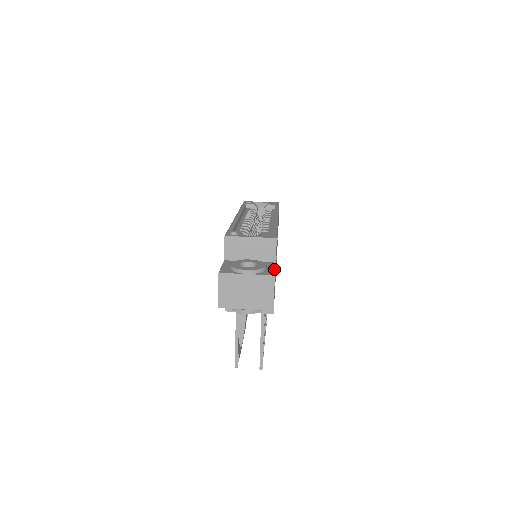
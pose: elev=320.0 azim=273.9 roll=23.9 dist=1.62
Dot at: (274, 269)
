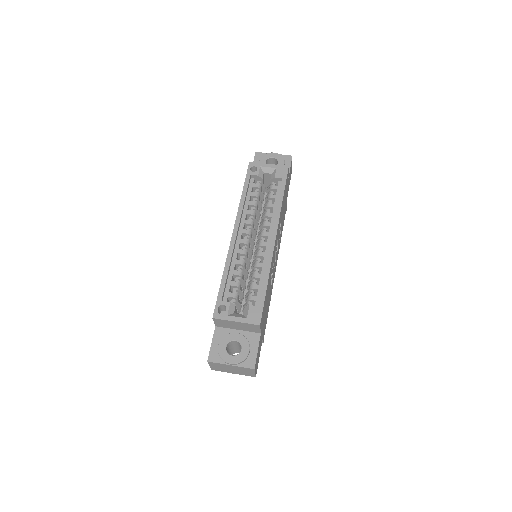
Dot at: (256, 353)
